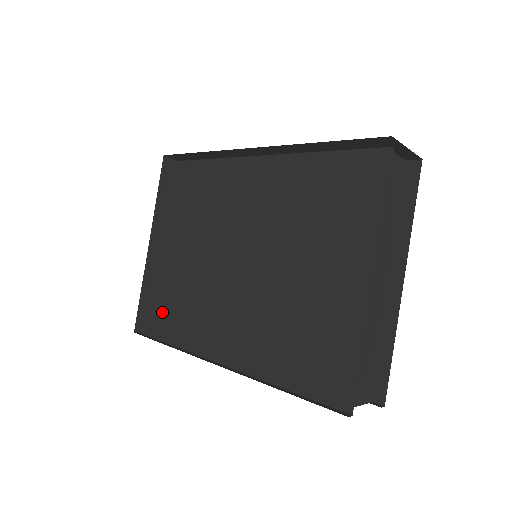
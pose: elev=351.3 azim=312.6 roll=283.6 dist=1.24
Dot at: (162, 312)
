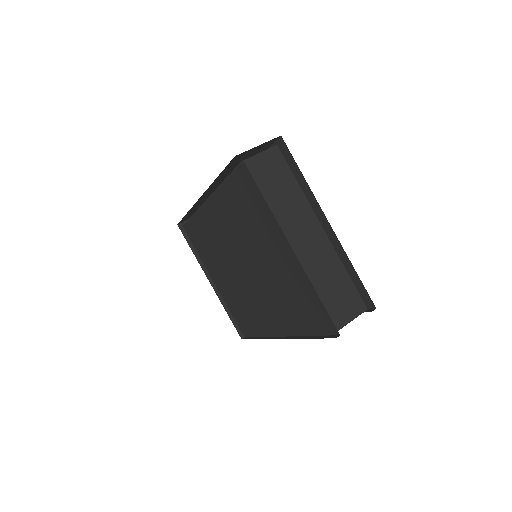
Dot at: (243, 319)
